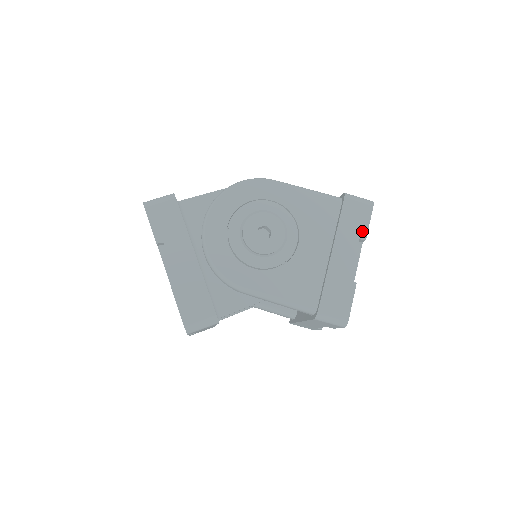
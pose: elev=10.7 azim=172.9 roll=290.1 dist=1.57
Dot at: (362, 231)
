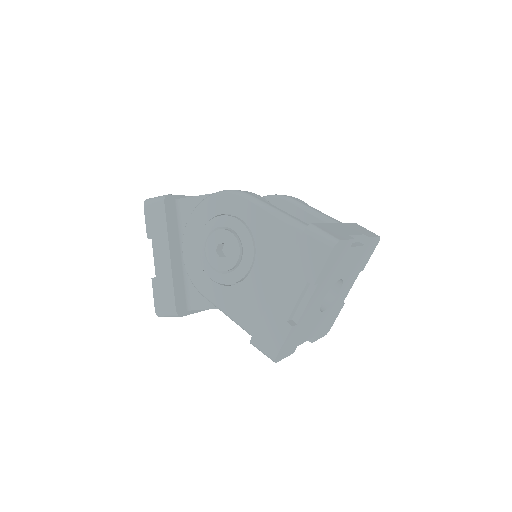
Dot at: (312, 274)
